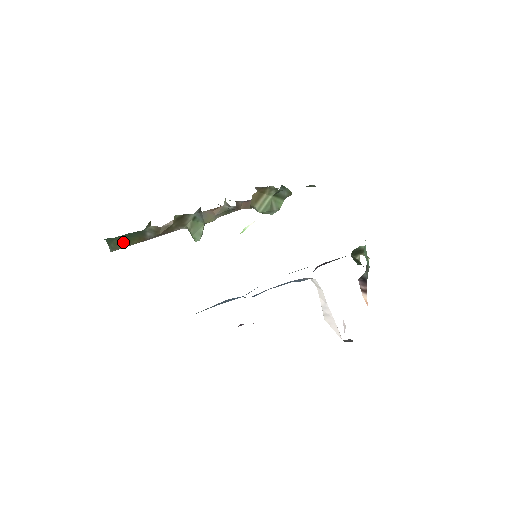
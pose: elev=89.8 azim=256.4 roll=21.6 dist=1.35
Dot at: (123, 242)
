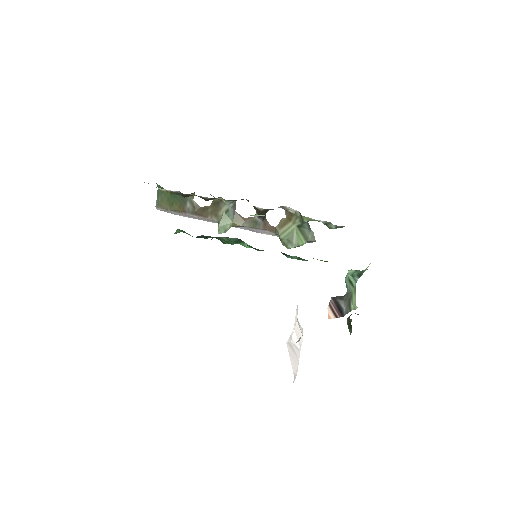
Dot at: (168, 202)
